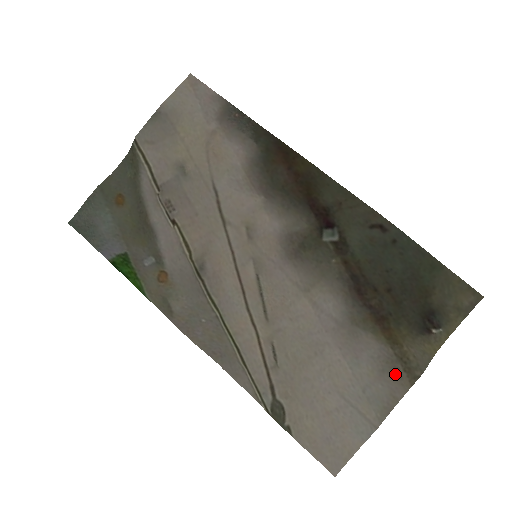
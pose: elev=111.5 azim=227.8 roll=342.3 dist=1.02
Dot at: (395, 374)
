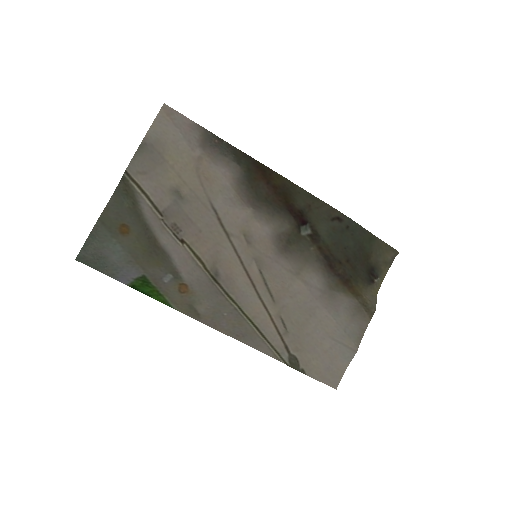
Dot at: (361, 315)
